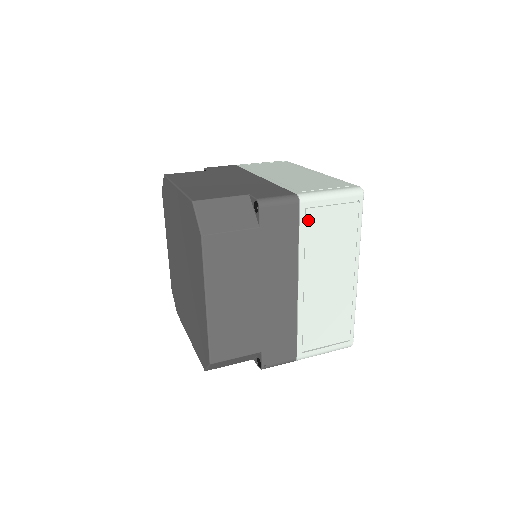
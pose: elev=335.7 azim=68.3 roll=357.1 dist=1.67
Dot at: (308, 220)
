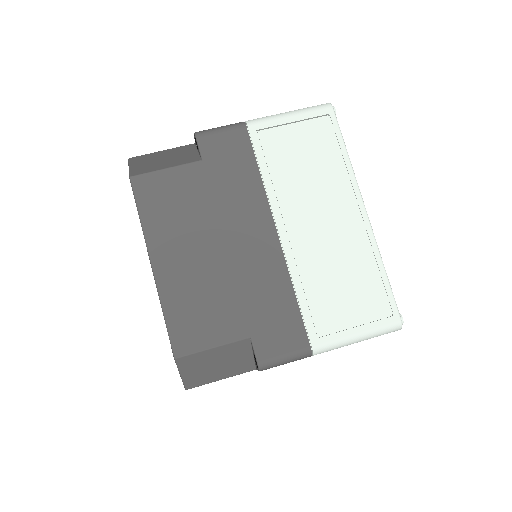
Dot at: occluded
